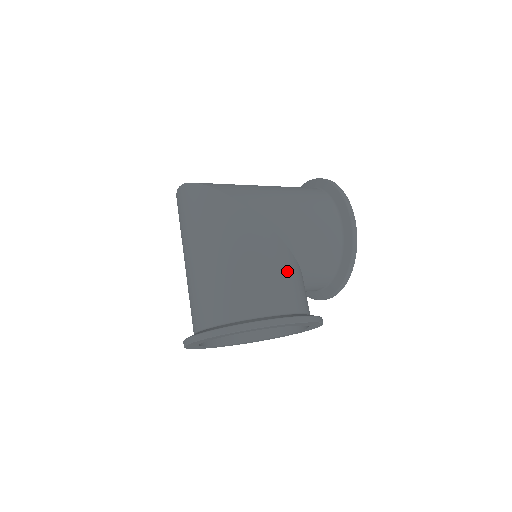
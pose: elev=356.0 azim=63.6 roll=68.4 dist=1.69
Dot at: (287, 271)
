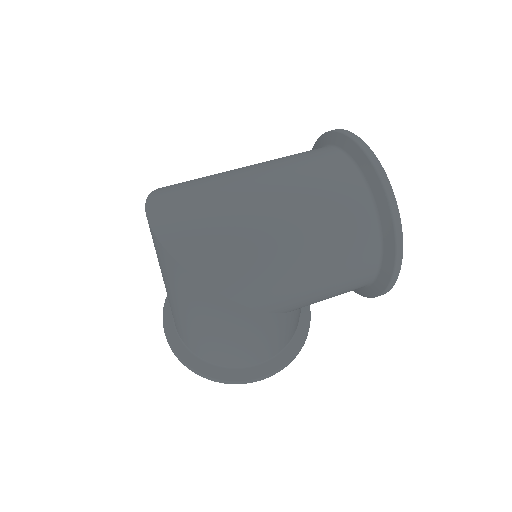
Dot at: (281, 332)
